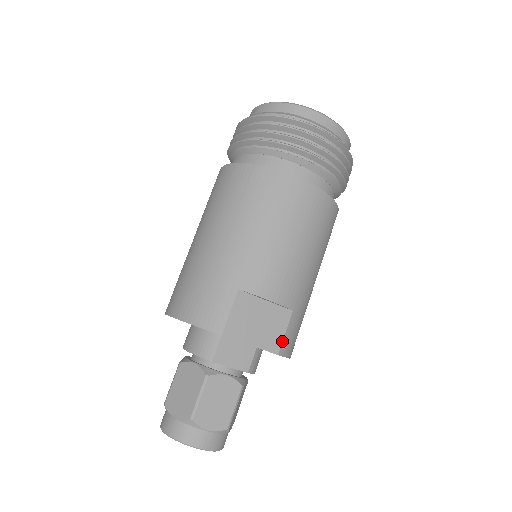
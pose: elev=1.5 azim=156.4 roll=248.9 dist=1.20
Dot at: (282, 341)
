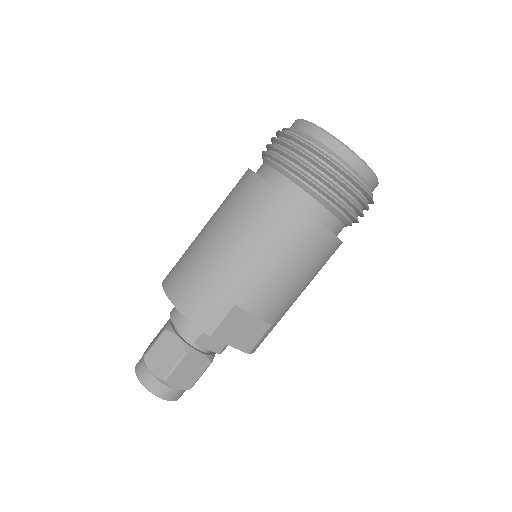
Dot at: (255, 345)
